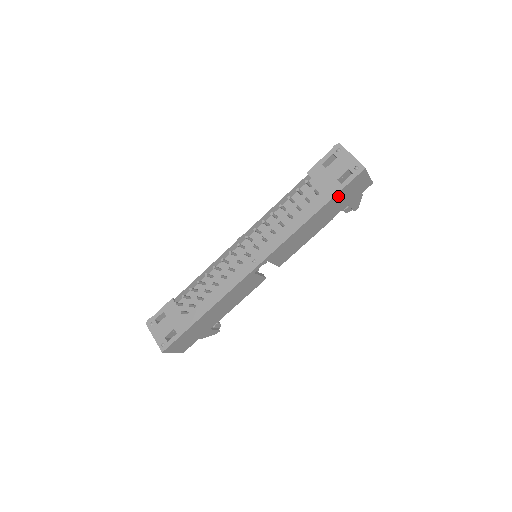
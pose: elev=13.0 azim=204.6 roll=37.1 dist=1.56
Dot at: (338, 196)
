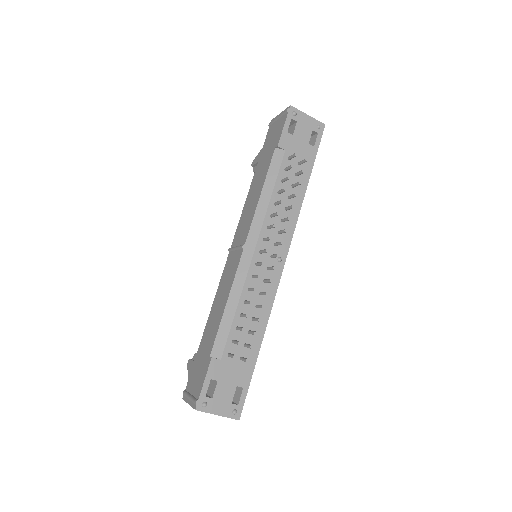
Dot at: occluded
